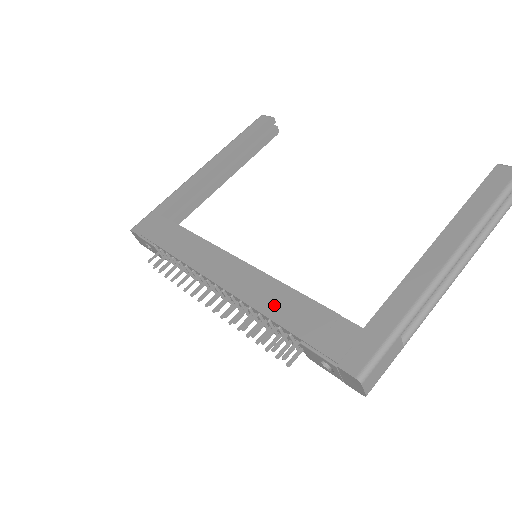
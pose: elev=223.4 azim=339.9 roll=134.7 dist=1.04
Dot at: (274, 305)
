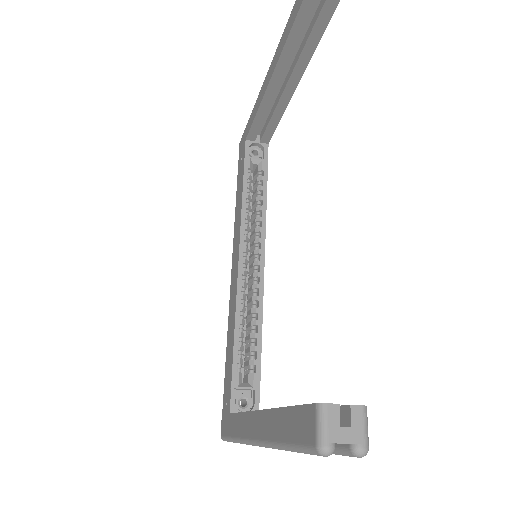
Dot at: (229, 333)
